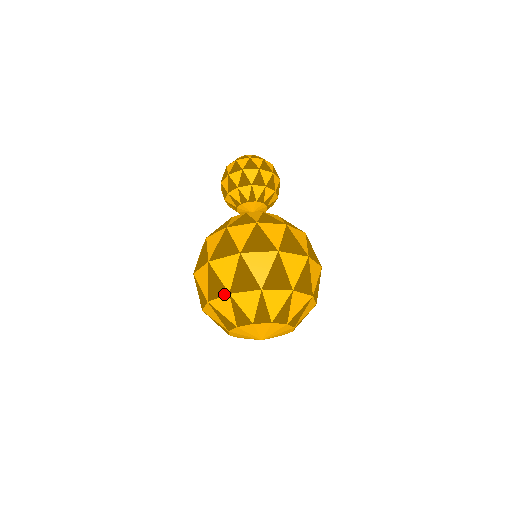
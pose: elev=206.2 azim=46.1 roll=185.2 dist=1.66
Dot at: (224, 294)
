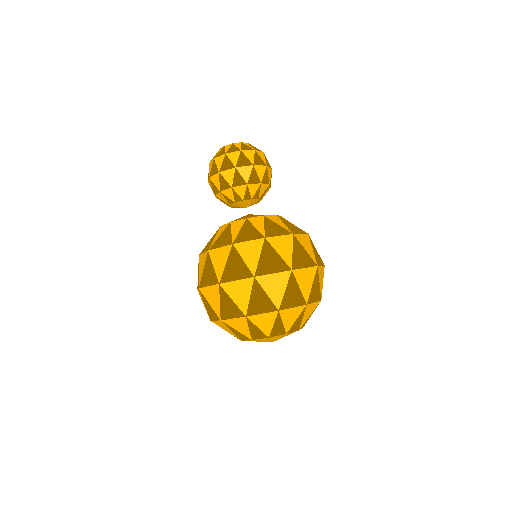
Dot at: occluded
